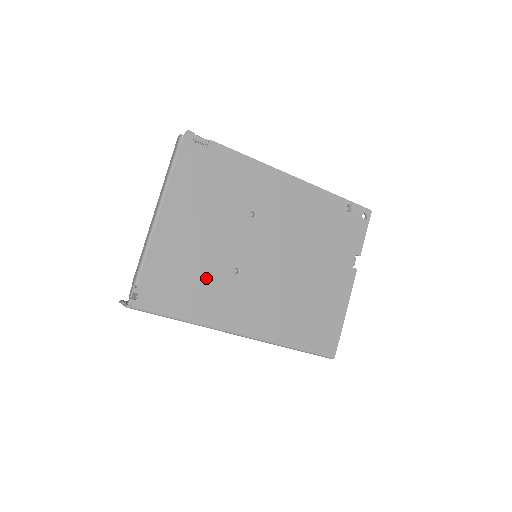
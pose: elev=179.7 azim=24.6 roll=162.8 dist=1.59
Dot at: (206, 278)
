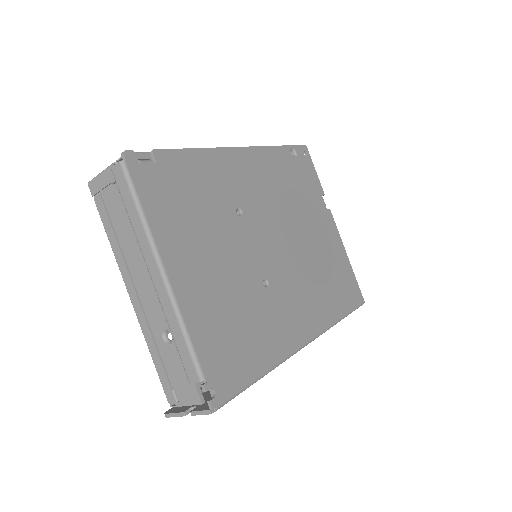
Dot at: (250, 313)
